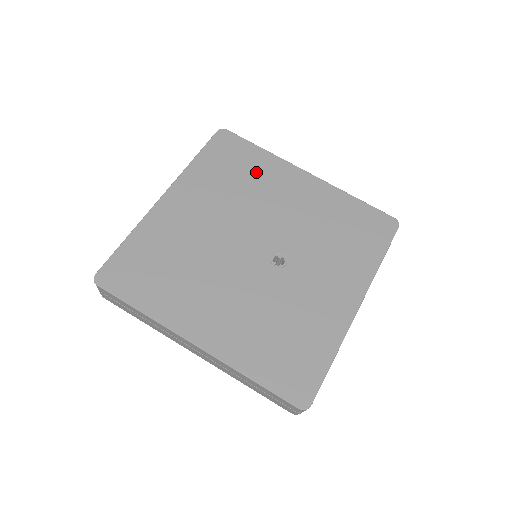
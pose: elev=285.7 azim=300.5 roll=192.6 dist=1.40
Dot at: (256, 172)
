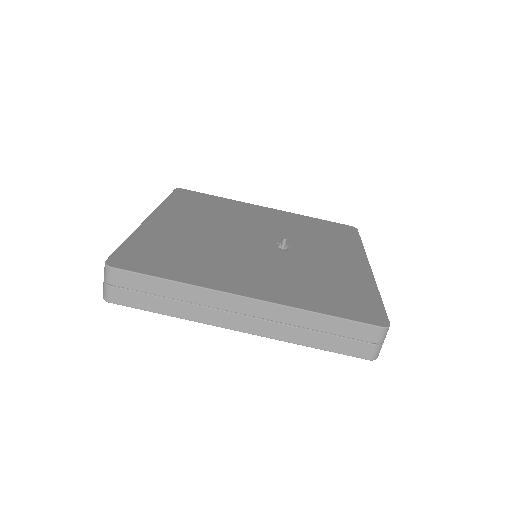
Dot at: (224, 207)
